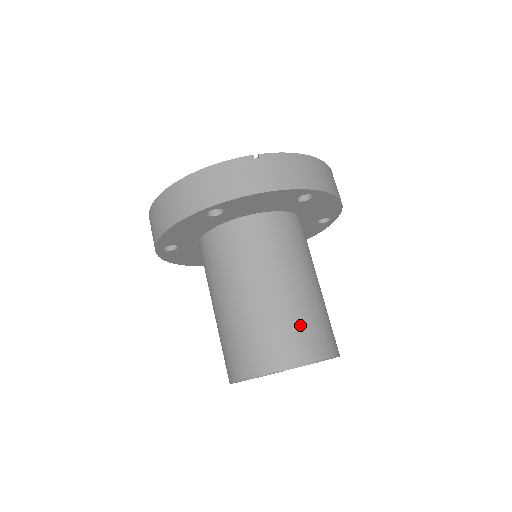
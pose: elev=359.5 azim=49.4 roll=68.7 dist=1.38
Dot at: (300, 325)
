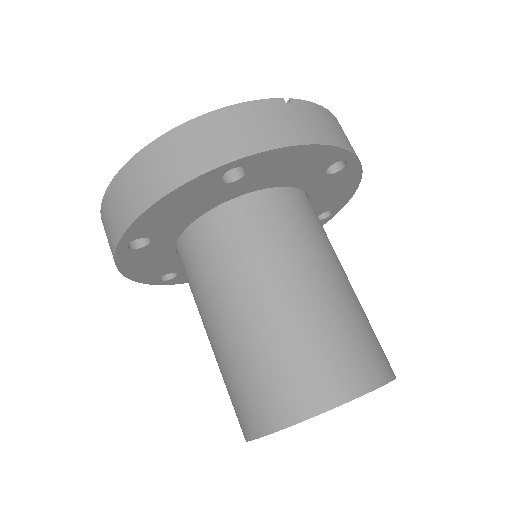
Dot at: (358, 333)
